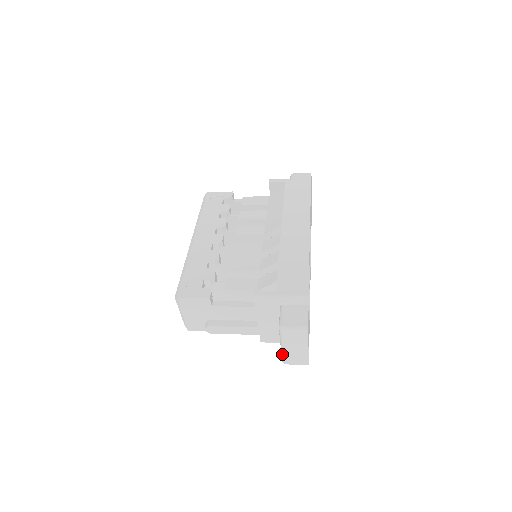
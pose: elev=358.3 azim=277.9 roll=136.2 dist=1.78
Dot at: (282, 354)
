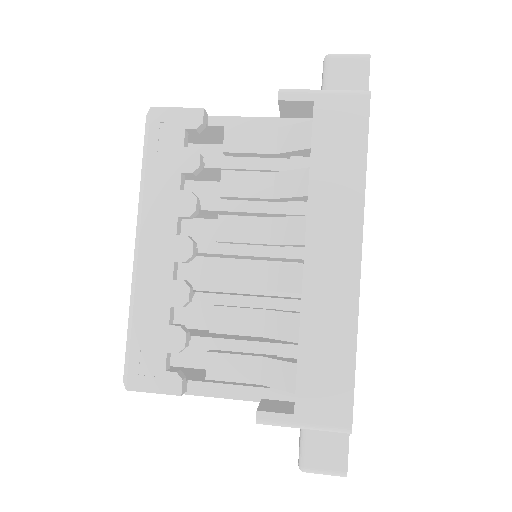
Dot at: occluded
